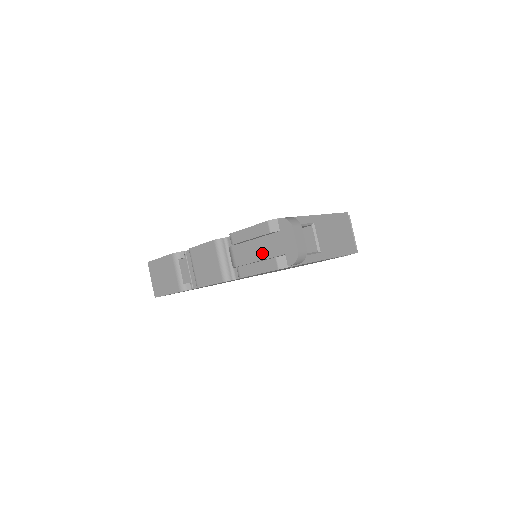
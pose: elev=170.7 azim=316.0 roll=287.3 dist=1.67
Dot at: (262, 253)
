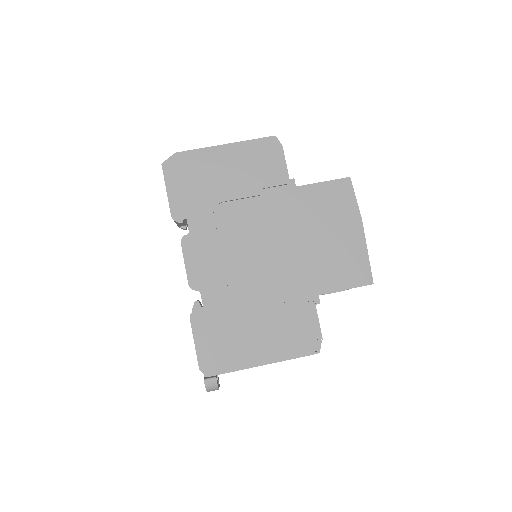
Dot at: occluded
